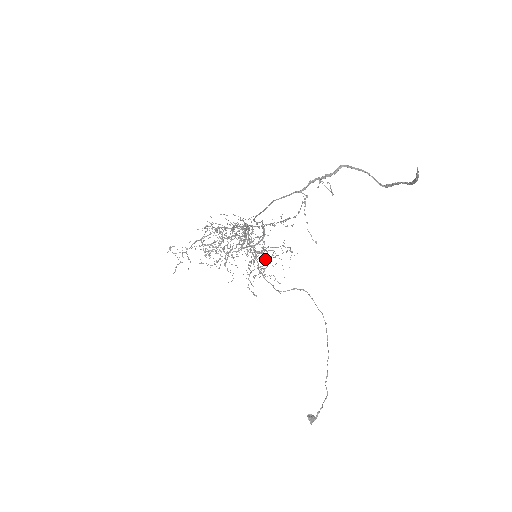
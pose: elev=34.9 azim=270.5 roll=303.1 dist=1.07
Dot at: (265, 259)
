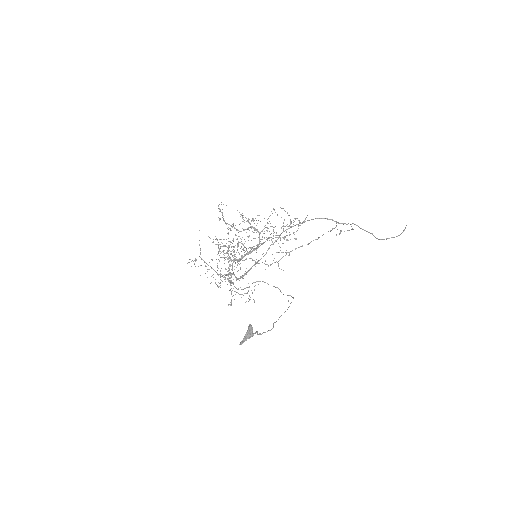
Dot at: occluded
